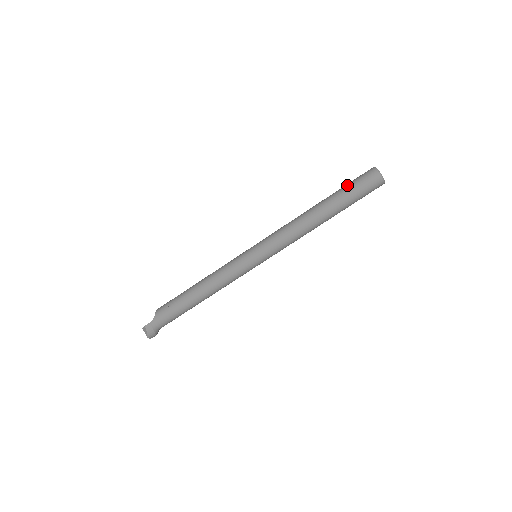
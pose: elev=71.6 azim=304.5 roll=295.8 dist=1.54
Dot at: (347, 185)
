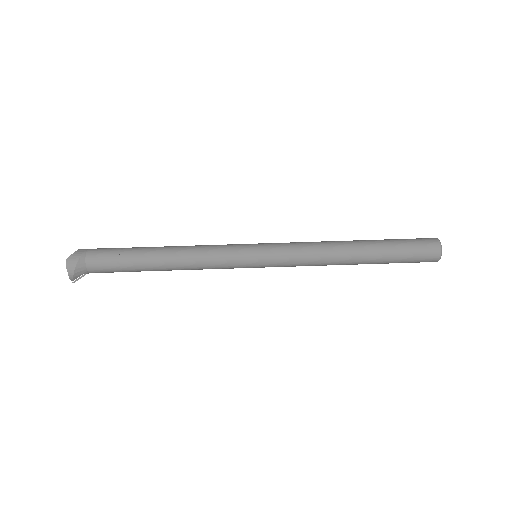
Dot at: occluded
